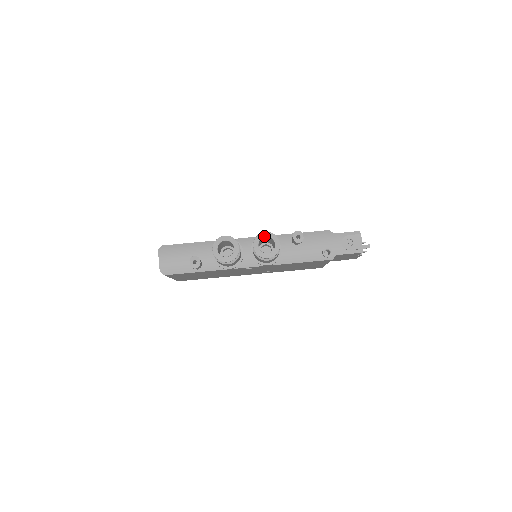
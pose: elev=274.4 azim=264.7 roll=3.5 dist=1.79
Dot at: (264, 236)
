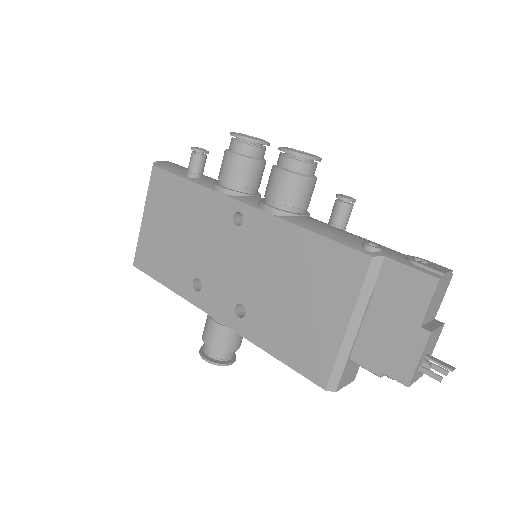
Dot at: (306, 152)
